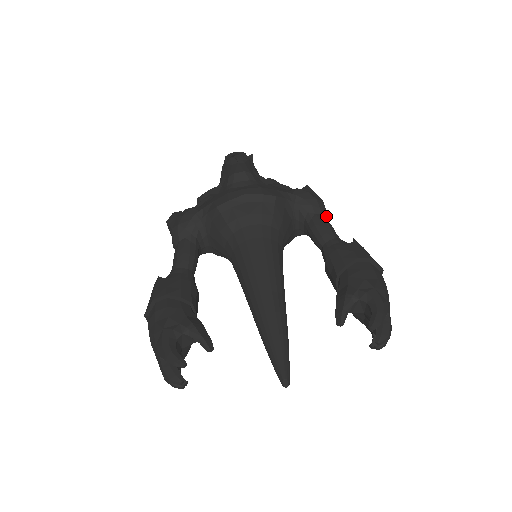
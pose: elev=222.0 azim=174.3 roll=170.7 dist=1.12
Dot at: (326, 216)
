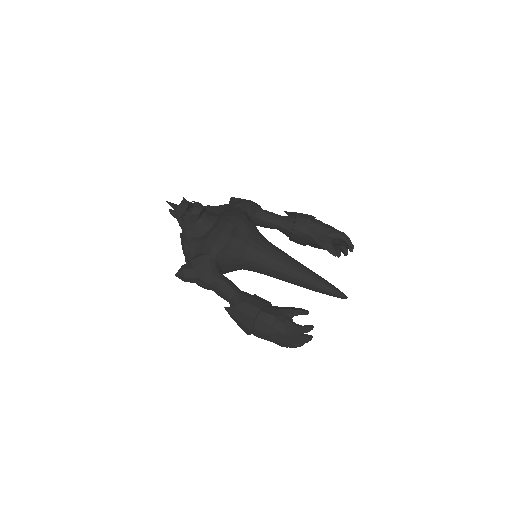
Dot at: occluded
